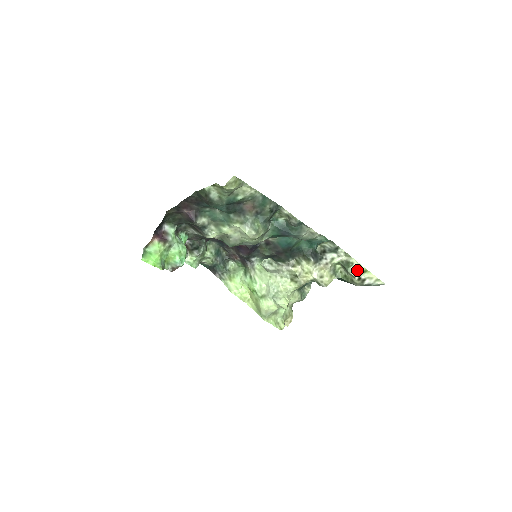
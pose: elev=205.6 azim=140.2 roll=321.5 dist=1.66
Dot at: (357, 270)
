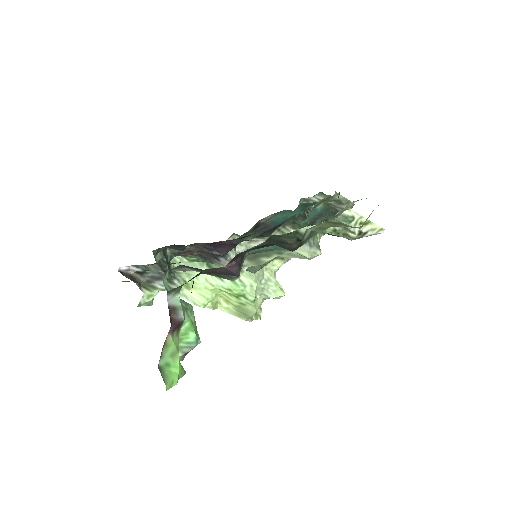
Dot at: (358, 224)
